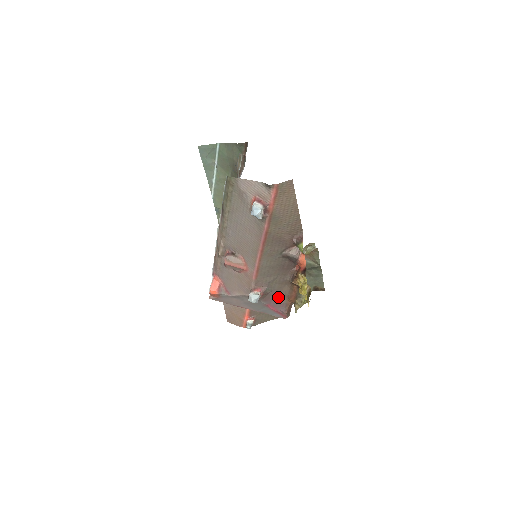
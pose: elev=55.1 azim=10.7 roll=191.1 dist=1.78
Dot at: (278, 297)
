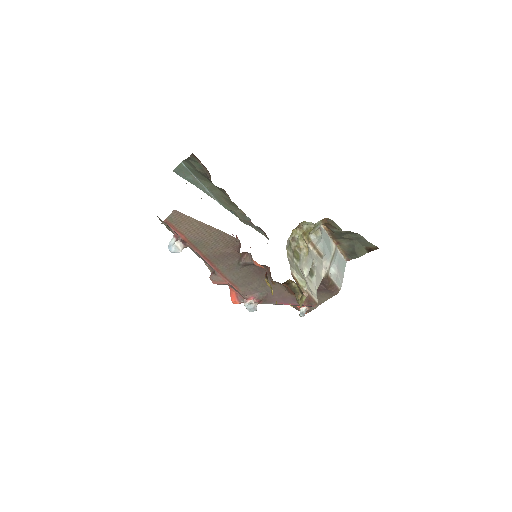
Dot at: (281, 295)
